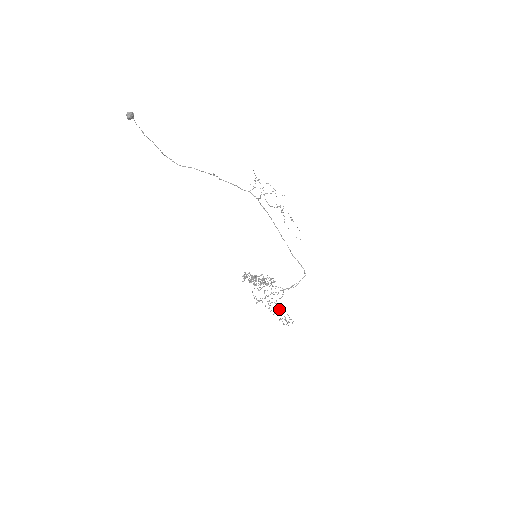
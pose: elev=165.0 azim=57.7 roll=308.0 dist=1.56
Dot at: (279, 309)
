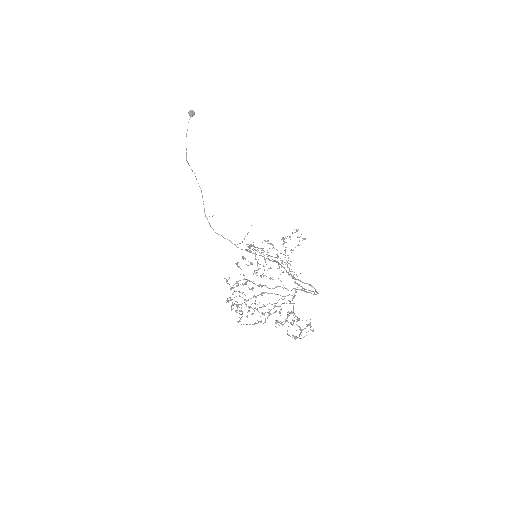
Dot at: (287, 314)
